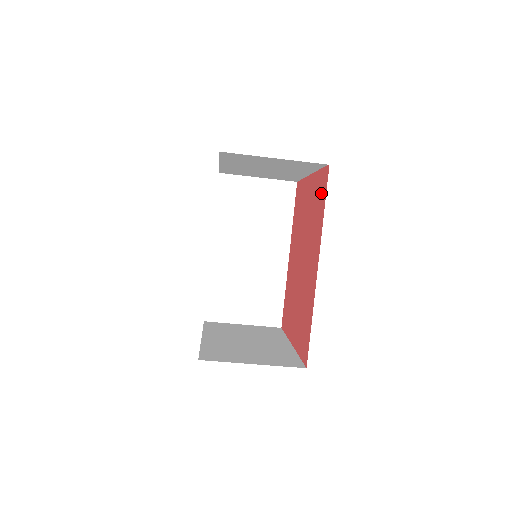
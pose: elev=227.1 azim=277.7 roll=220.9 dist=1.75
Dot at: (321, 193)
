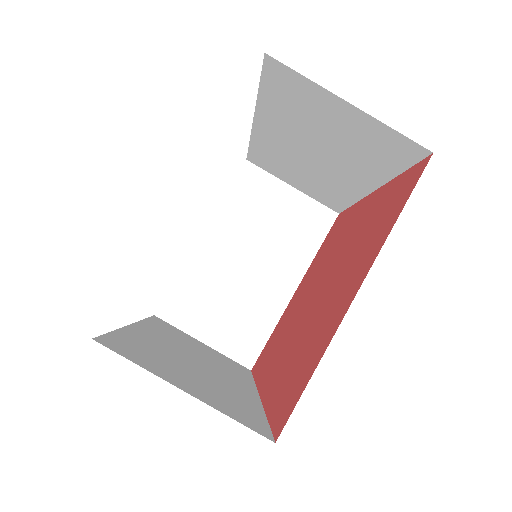
Dot at: (335, 228)
